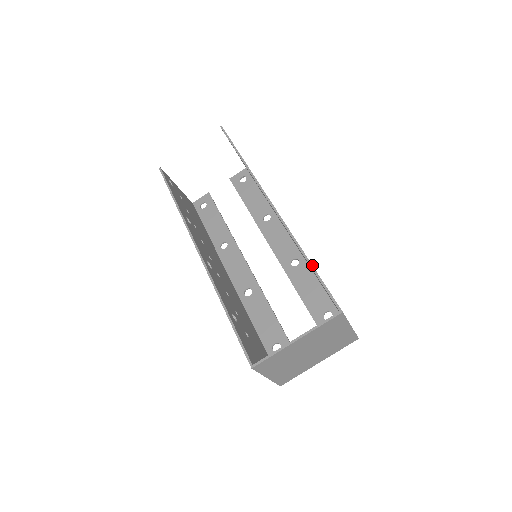
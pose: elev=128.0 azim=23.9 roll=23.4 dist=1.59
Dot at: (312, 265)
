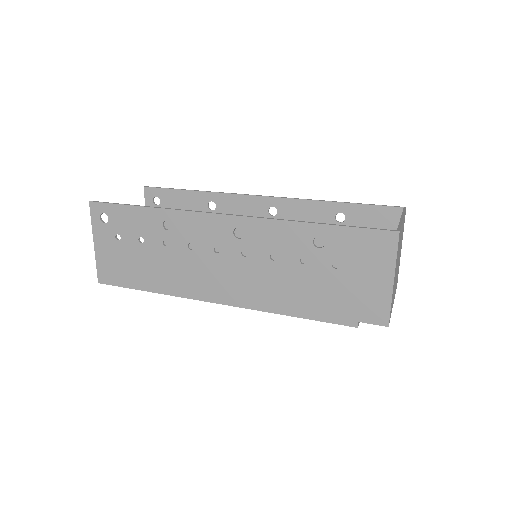
Dot at: (347, 202)
